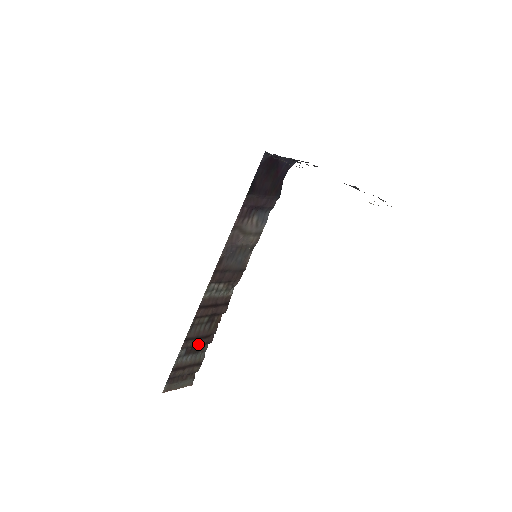
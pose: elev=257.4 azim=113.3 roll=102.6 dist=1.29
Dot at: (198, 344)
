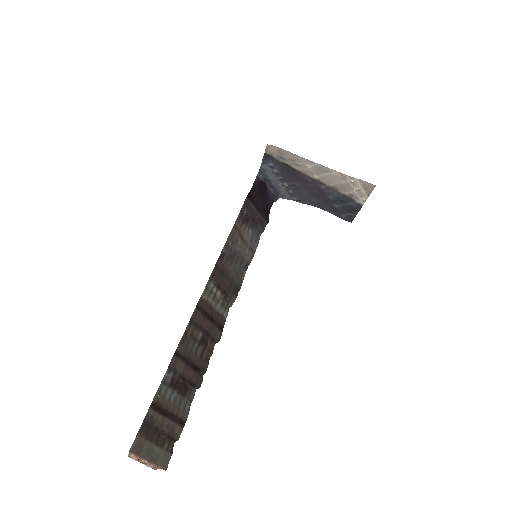
Dot at: (186, 376)
